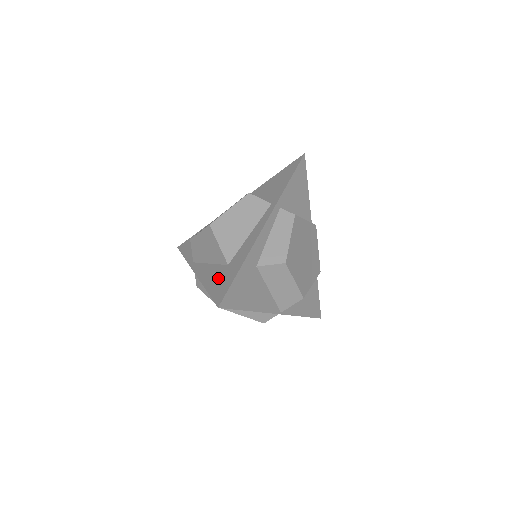
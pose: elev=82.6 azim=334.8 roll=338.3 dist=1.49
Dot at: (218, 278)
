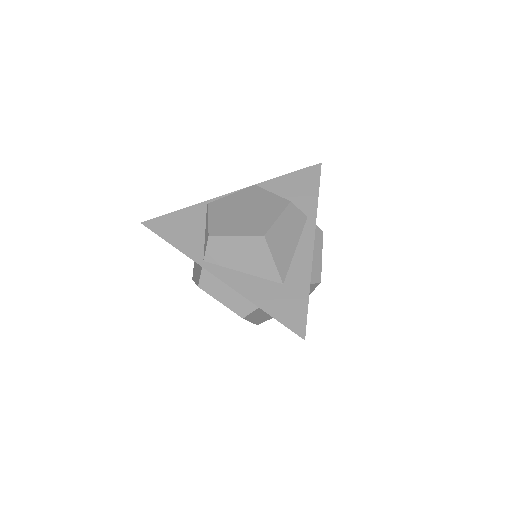
Dot at: (277, 299)
